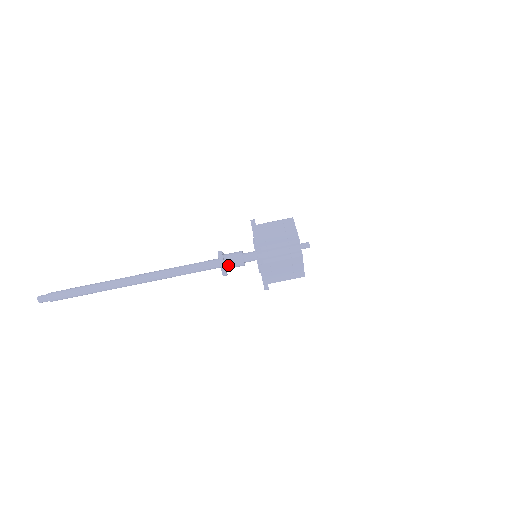
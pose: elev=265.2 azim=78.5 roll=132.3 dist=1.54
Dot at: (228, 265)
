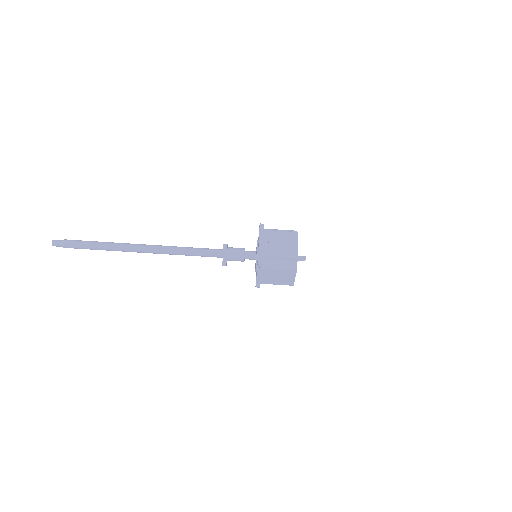
Dot at: (230, 258)
